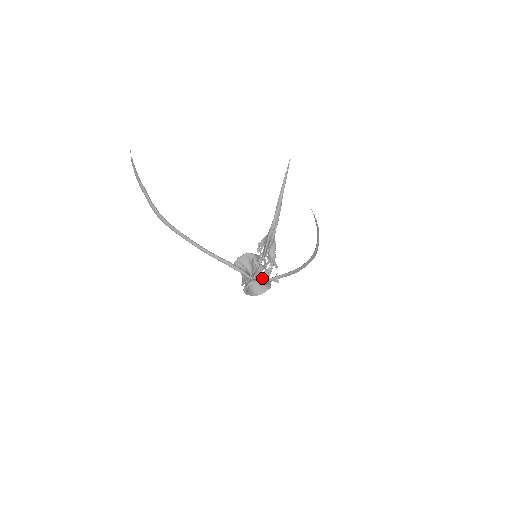
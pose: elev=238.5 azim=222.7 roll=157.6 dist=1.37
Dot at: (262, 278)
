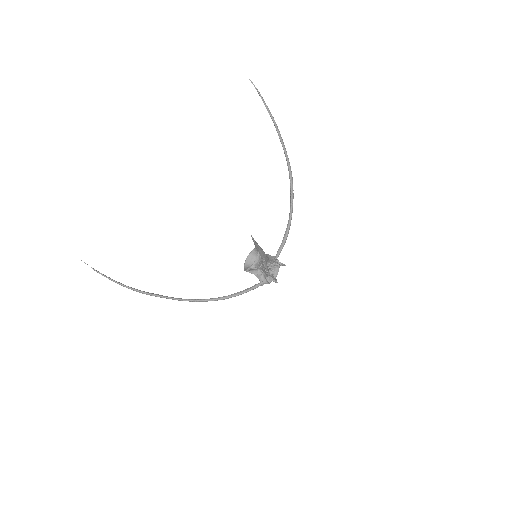
Dot at: occluded
